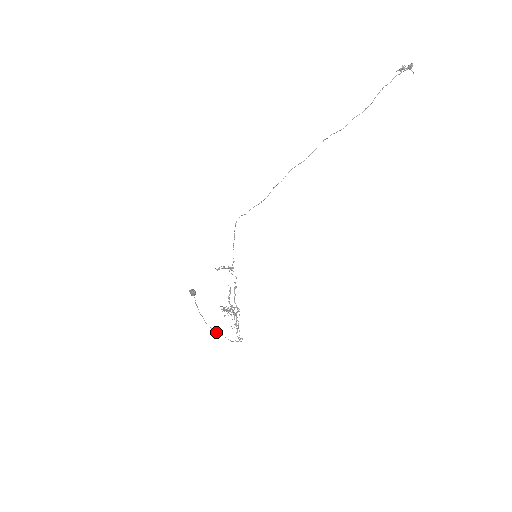
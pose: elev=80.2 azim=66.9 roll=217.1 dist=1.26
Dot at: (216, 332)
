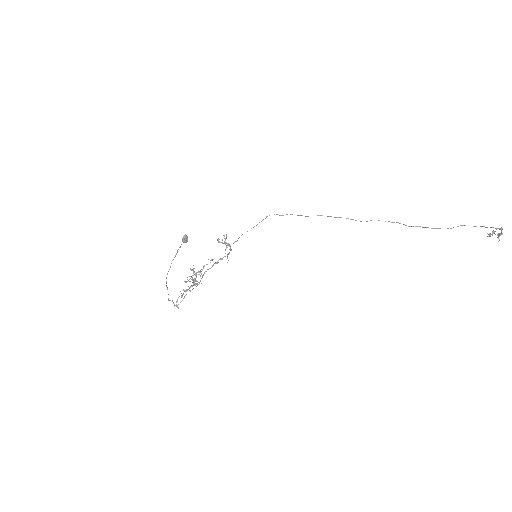
Dot at: occluded
